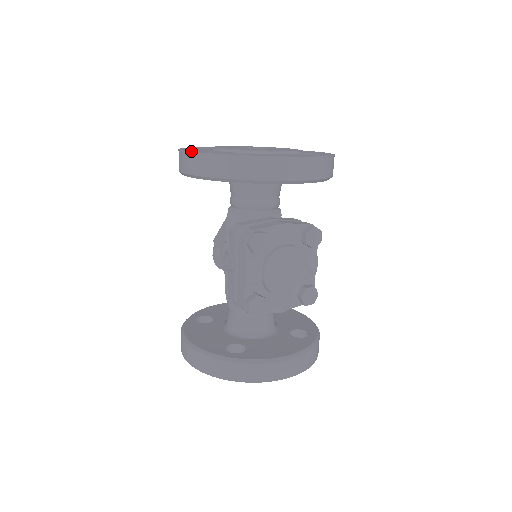
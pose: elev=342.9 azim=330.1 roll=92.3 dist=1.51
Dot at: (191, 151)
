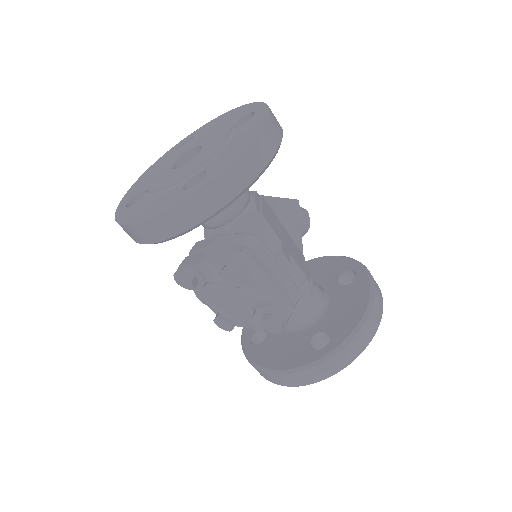
Dot at: (131, 186)
